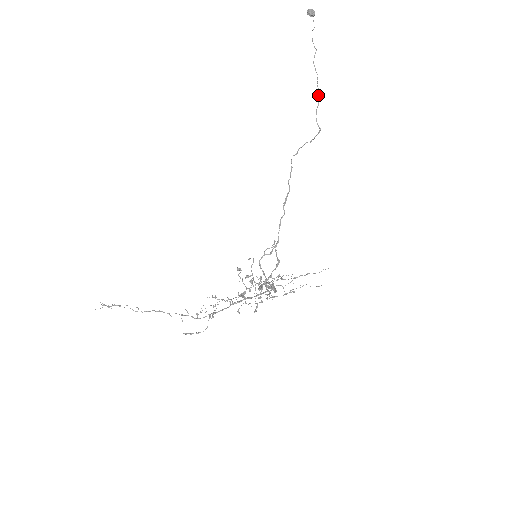
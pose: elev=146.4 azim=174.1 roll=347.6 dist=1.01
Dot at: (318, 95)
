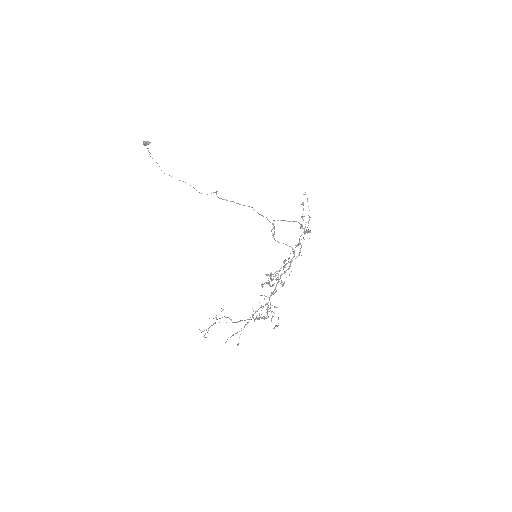
Dot at: (185, 182)
